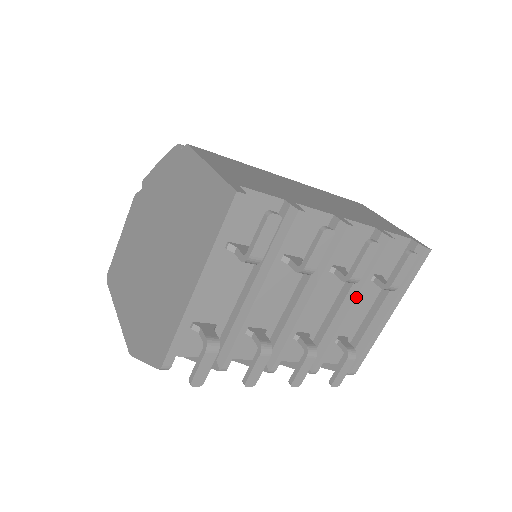
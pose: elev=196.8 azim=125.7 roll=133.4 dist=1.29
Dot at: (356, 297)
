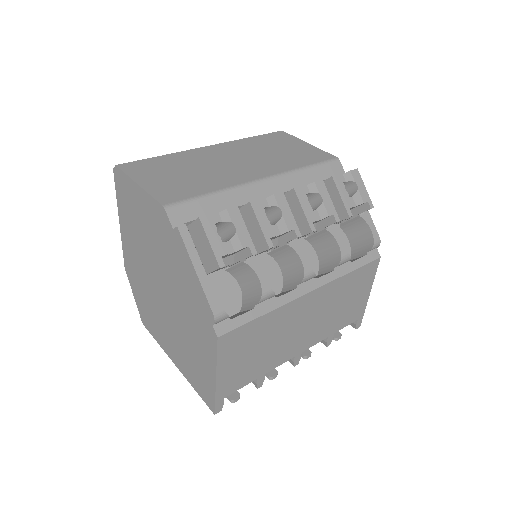
Dot at: occluded
